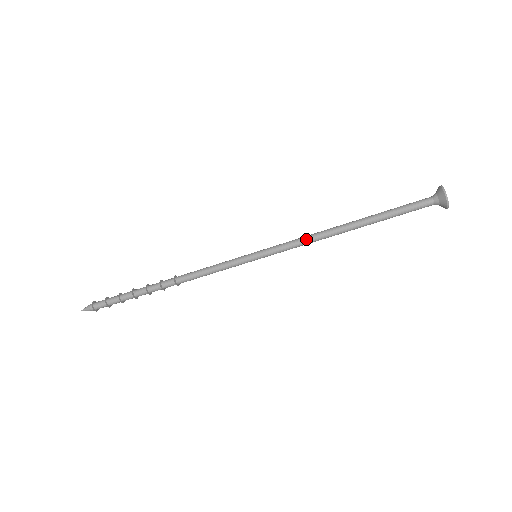
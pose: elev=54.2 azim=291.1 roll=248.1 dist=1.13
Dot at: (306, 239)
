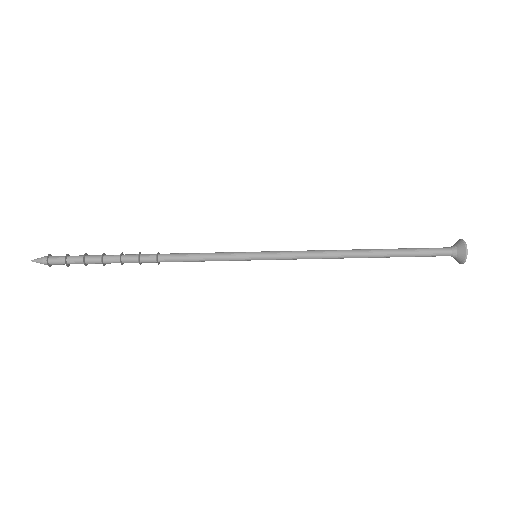
Dot at: (315, 250)
